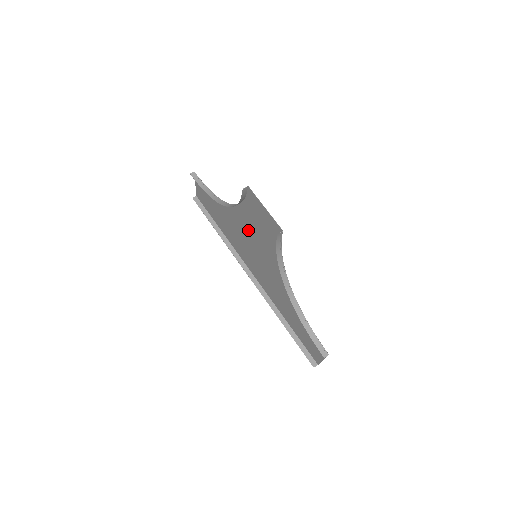
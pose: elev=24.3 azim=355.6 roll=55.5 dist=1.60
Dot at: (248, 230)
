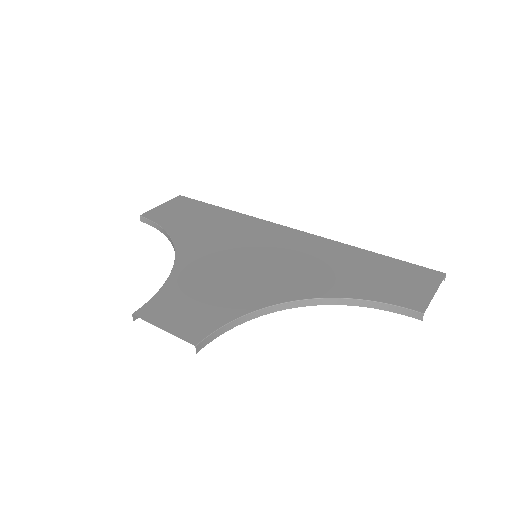
Dot at: (212, 266)
